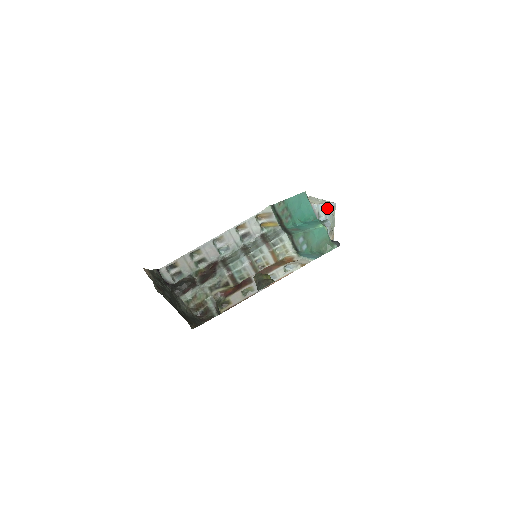
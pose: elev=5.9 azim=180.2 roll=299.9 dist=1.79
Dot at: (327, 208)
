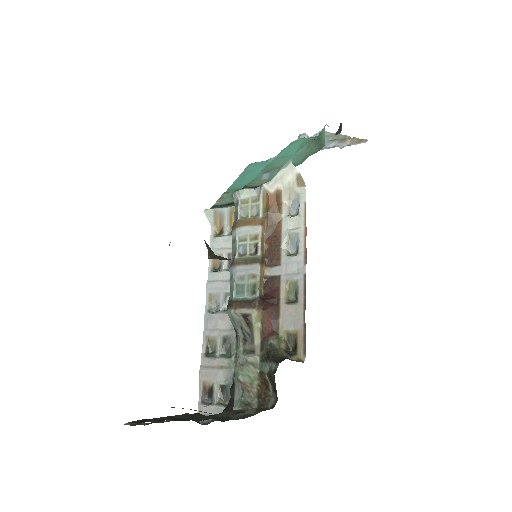
Dot at: occluded
